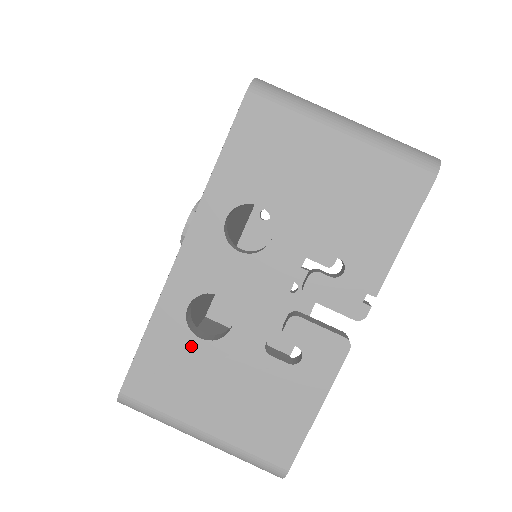
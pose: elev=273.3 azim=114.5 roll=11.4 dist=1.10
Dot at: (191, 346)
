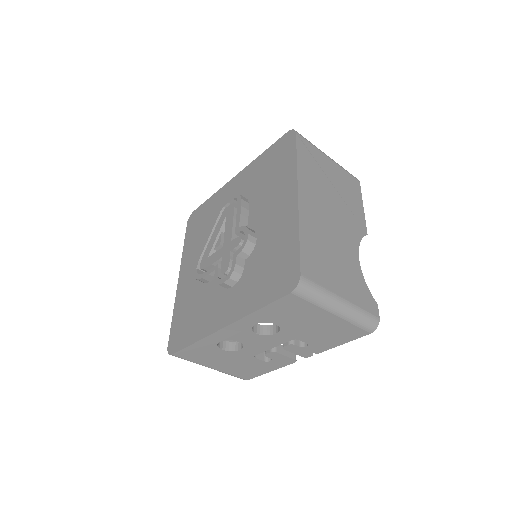
Dot at: (216, 351)
